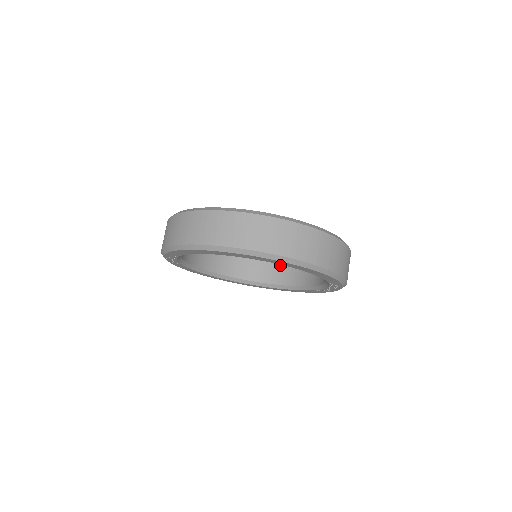
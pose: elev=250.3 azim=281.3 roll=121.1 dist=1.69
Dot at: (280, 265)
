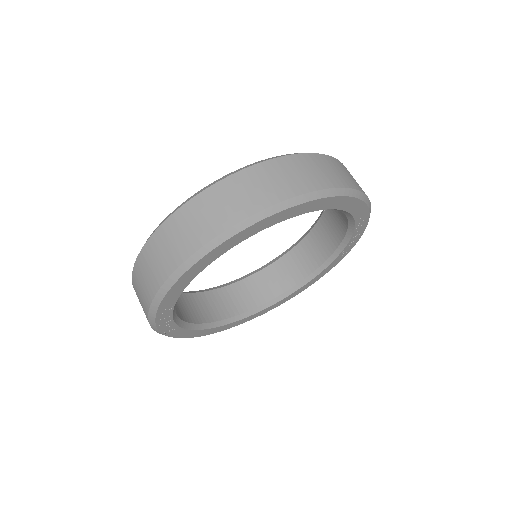
Dot at: (279, 267)
